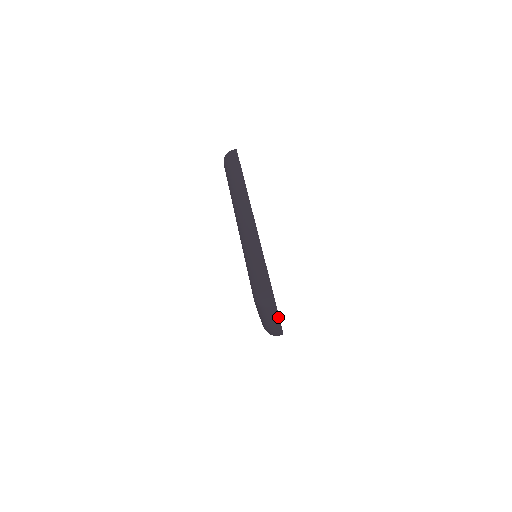
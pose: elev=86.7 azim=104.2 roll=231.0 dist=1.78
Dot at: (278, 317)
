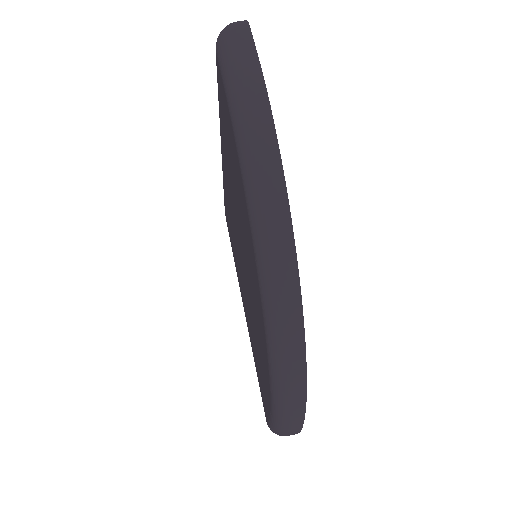
Dot at: (256, 58)
